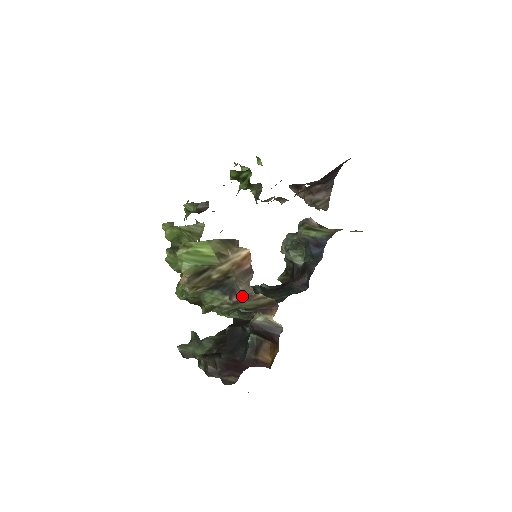
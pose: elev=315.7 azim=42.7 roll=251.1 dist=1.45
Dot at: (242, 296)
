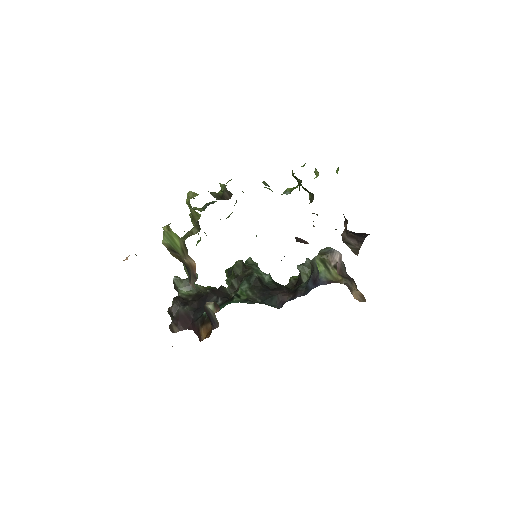
Dot at: (193, 287)
